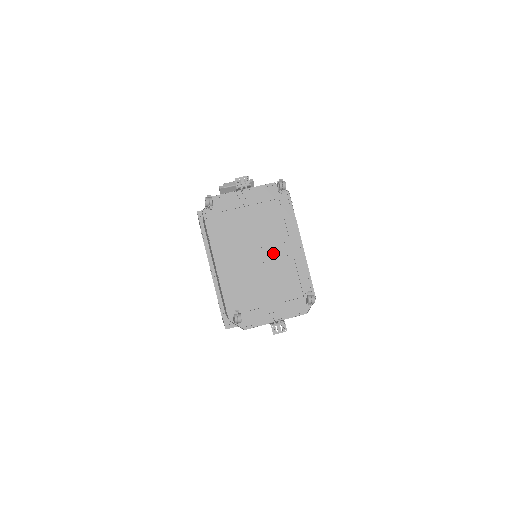
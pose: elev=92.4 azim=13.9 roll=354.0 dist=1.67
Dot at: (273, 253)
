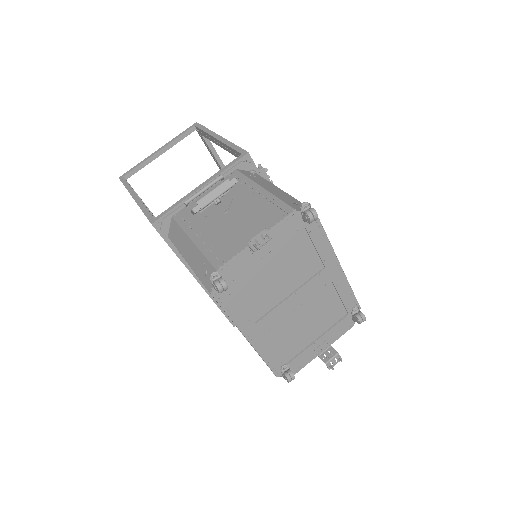
Dot at: (309, 292)
